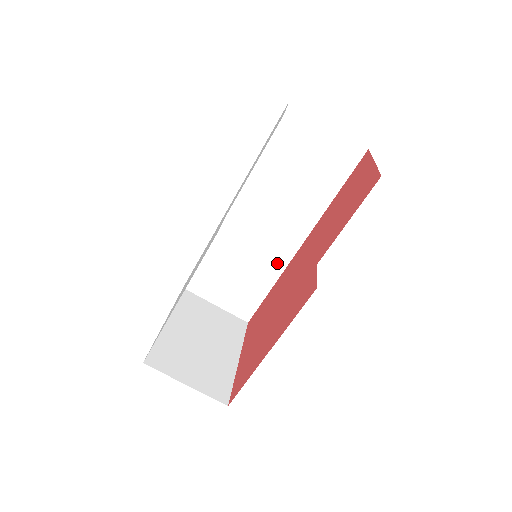
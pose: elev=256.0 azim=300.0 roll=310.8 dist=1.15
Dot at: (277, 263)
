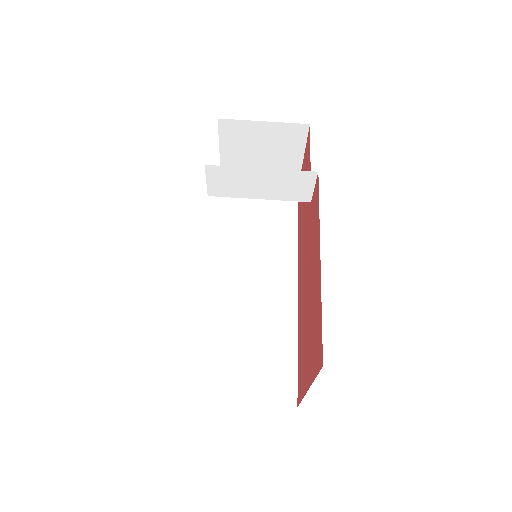
Dot at: (286, 312)
